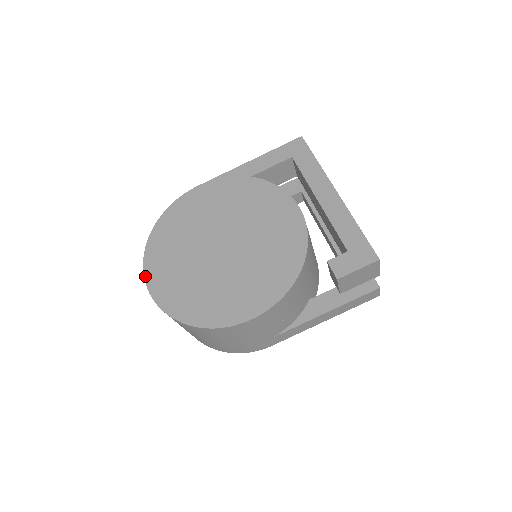
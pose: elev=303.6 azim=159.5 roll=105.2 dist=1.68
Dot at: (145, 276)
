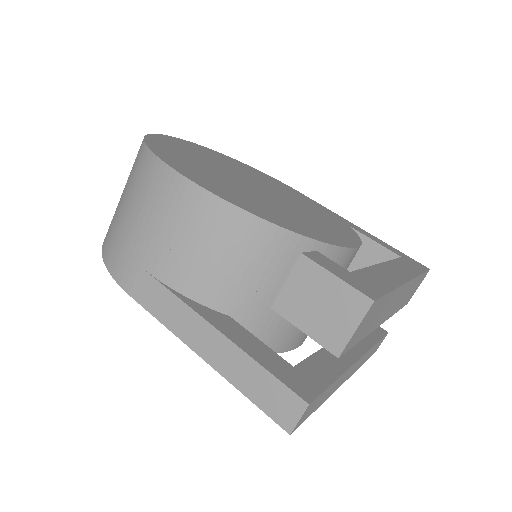
Dot at: (184, 140)
